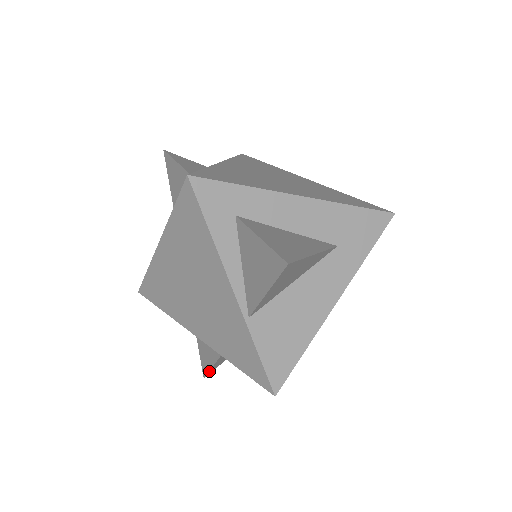
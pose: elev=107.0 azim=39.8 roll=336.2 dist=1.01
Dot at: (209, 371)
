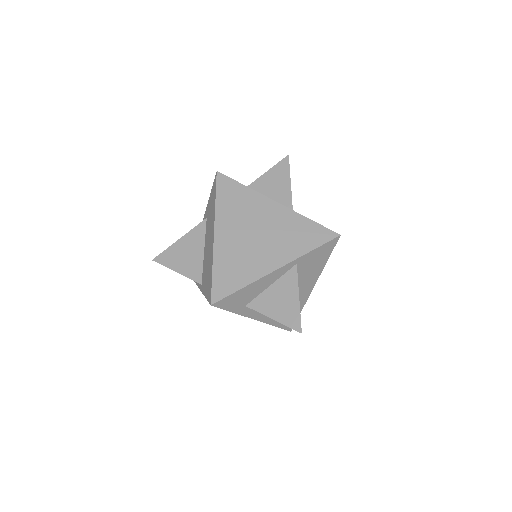
Dot at: (300, 314)
